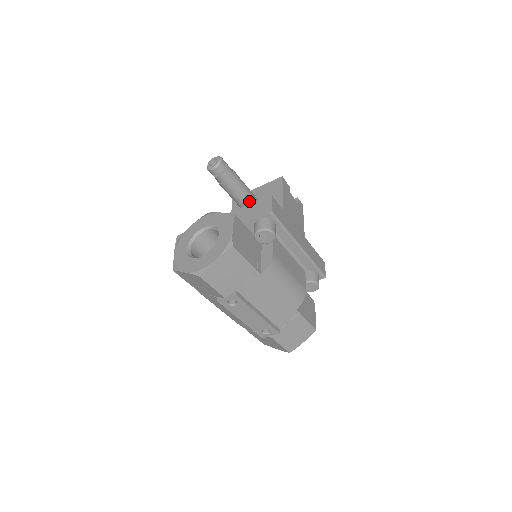
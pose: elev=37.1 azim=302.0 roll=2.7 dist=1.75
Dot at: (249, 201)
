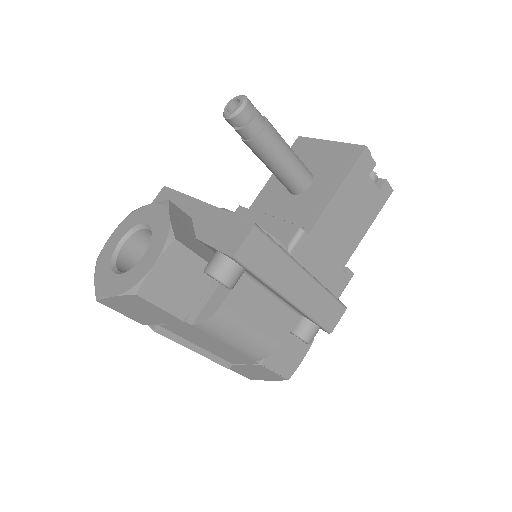
Dot at: (283, 174)
